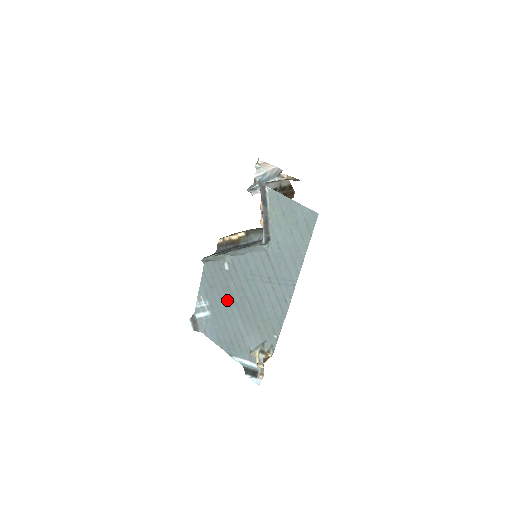
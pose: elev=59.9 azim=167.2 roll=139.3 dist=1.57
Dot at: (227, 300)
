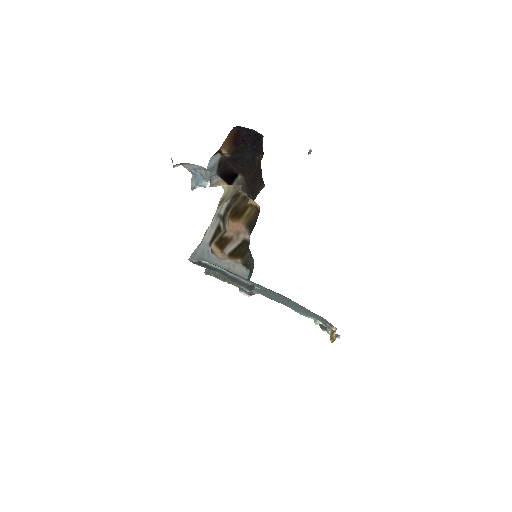
Dot at: (259, 291)
